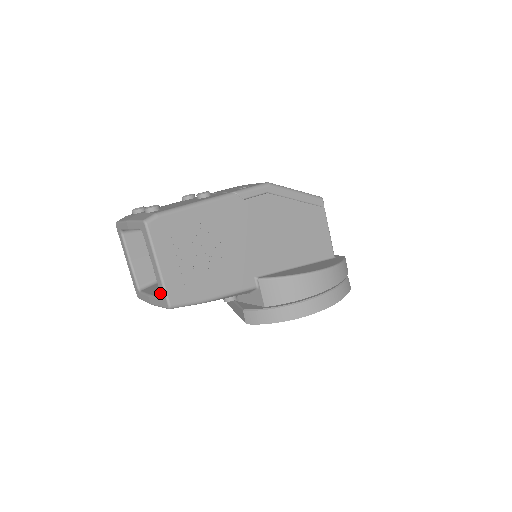
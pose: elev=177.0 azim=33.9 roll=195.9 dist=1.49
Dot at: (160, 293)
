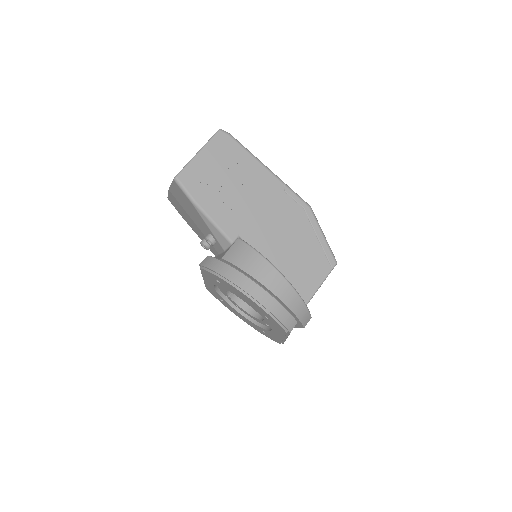
Dot at: occluded
